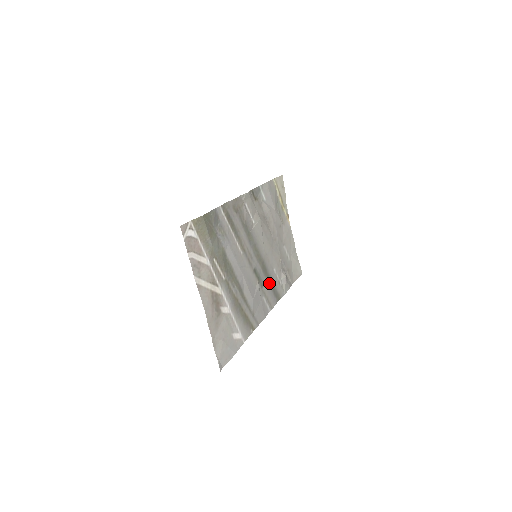
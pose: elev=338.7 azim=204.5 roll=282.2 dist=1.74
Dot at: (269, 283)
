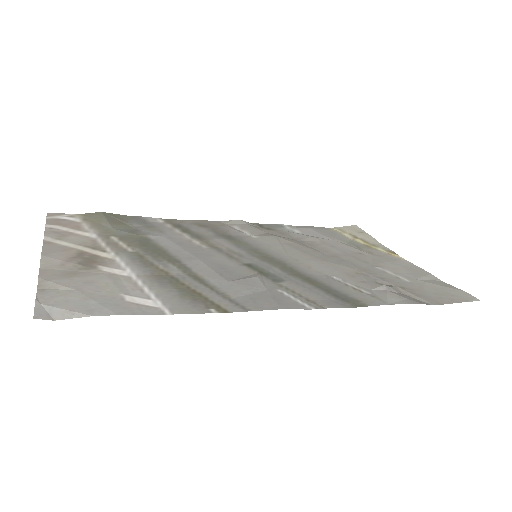
Dot at: (311, 285)
